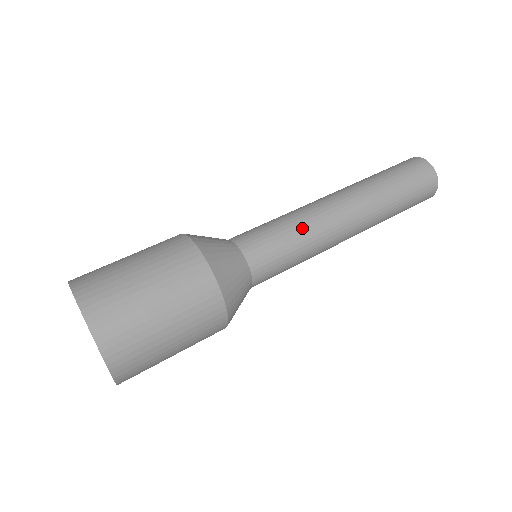
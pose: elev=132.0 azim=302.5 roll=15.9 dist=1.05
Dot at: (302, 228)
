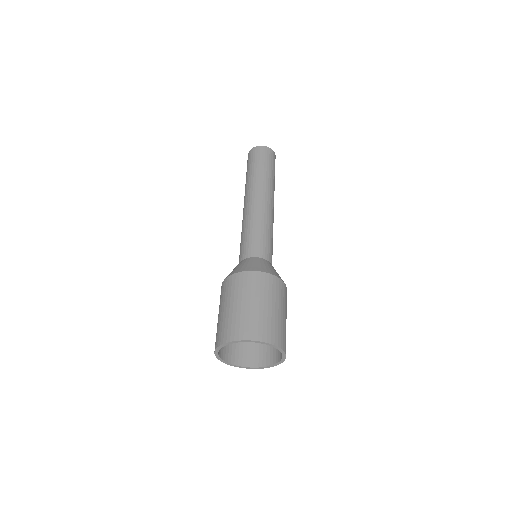
Dot at: (248, 224)
